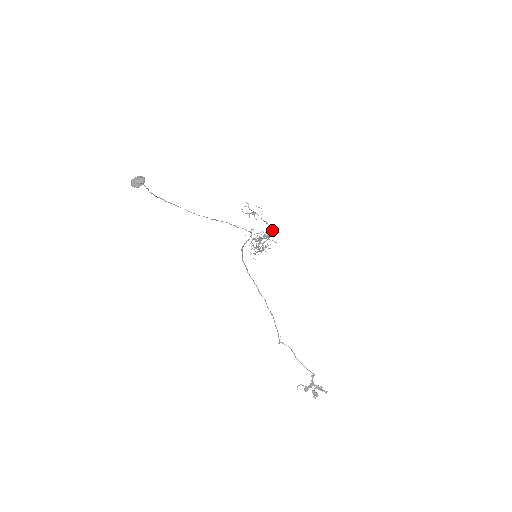
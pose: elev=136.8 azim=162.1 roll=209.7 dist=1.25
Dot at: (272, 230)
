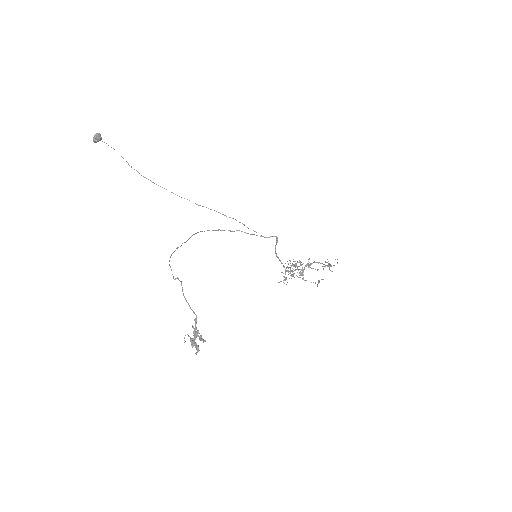
Dot at: (322, 263)
